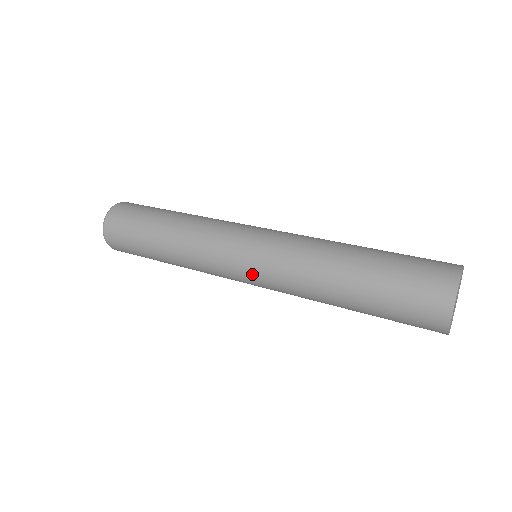
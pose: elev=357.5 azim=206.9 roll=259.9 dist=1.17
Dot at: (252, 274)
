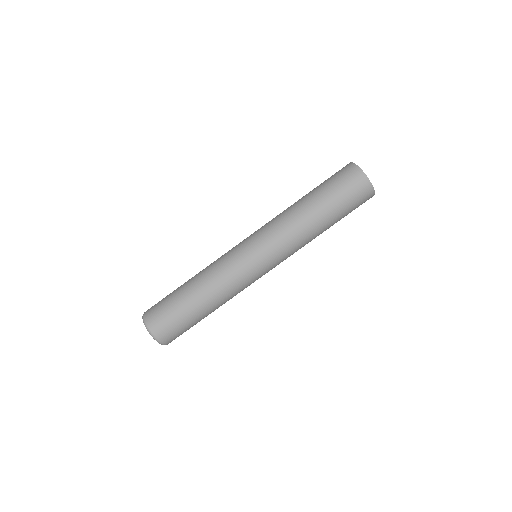
Dot at: (265, 256)
